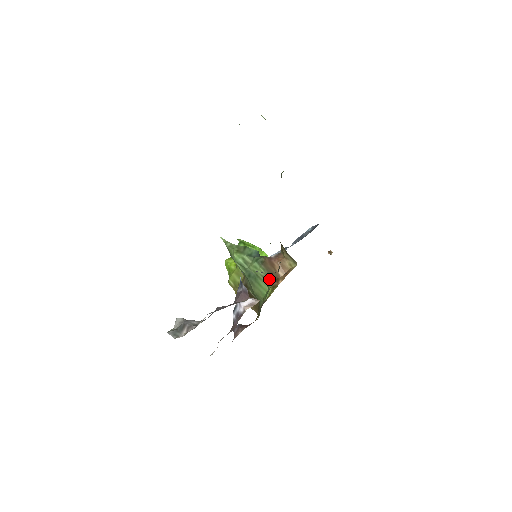
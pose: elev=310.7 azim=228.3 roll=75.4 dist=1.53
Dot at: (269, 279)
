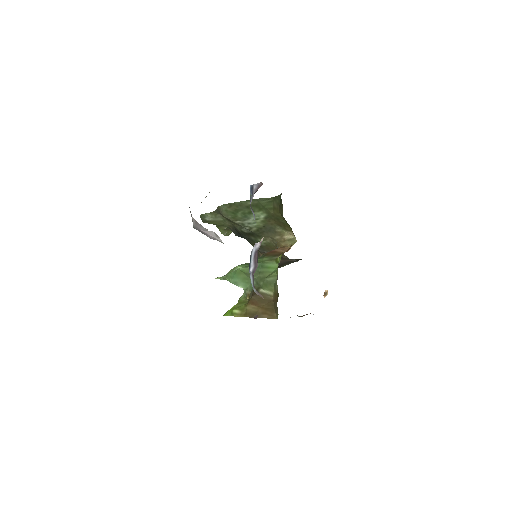
Dot at: (275, 258)
